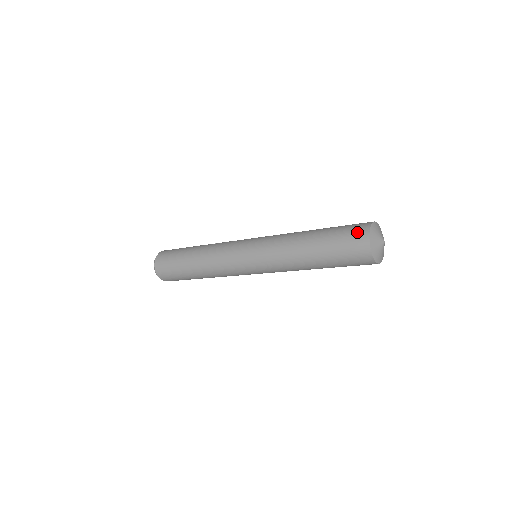
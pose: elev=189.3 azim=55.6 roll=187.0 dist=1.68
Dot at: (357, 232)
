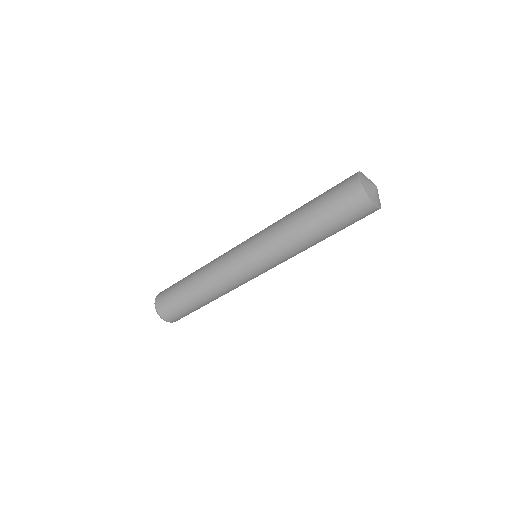
Dot at: (349, 190)
